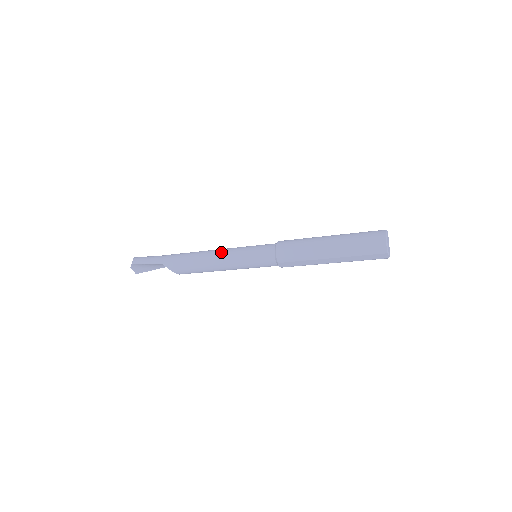
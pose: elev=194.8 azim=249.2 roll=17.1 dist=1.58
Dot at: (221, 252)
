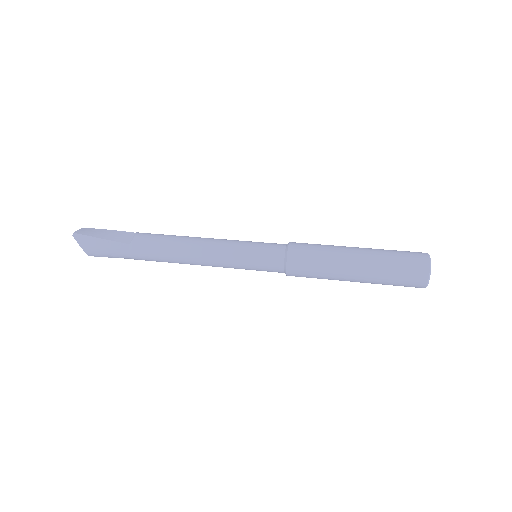
Dot at: (211, 265)
